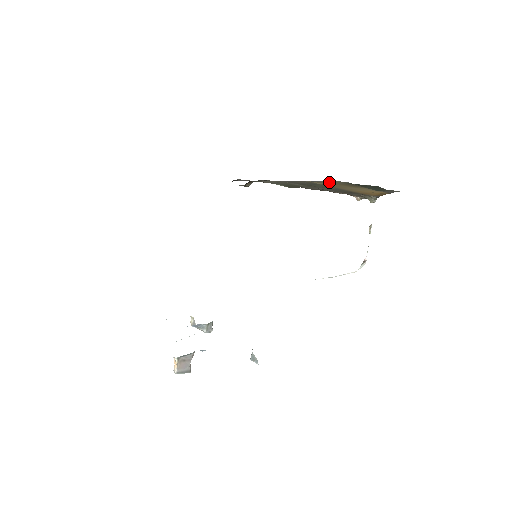
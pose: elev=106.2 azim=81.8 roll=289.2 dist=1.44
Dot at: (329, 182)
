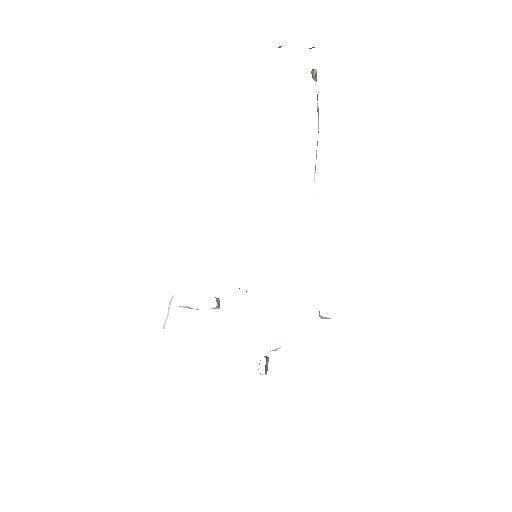
Dot at: occluded
